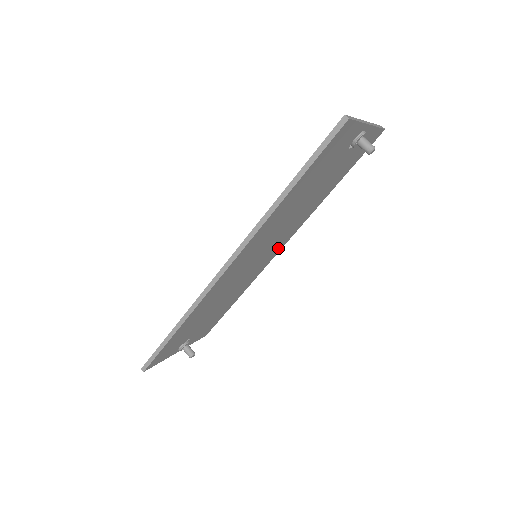
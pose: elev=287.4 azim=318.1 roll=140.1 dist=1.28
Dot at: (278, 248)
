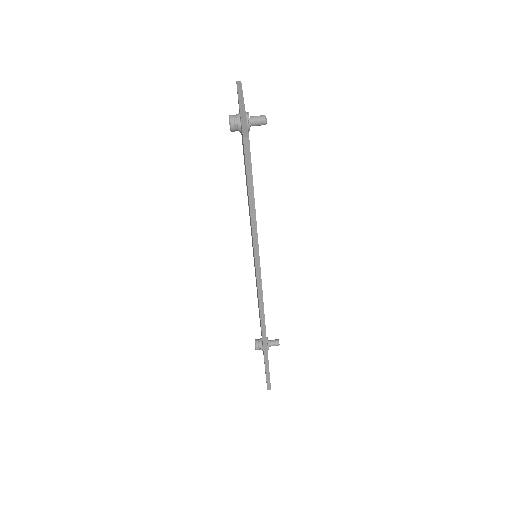
Dot at: occluded
